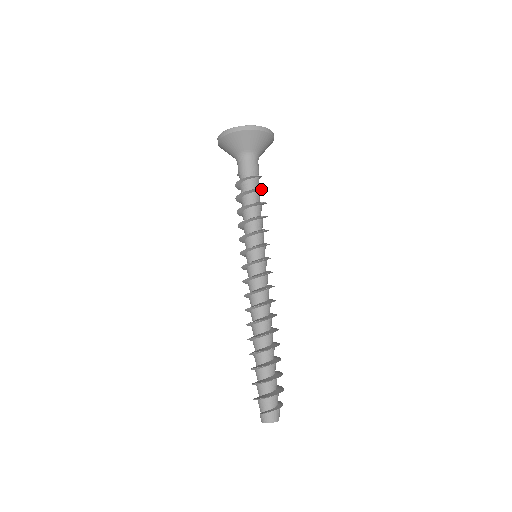
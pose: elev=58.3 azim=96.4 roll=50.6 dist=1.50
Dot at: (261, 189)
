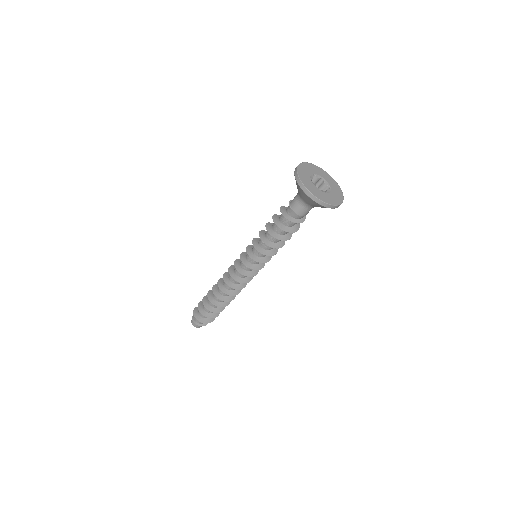
Dot at: (297, 229)
